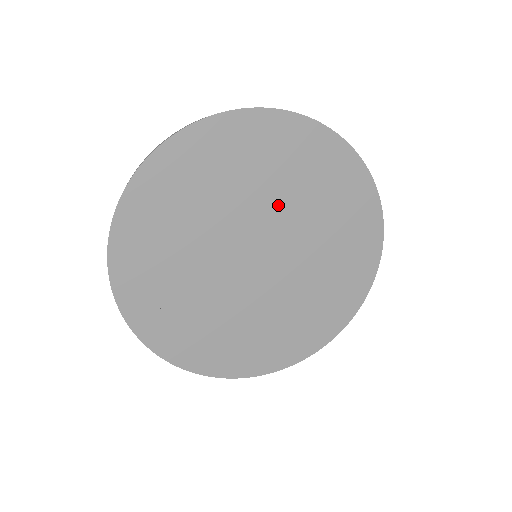
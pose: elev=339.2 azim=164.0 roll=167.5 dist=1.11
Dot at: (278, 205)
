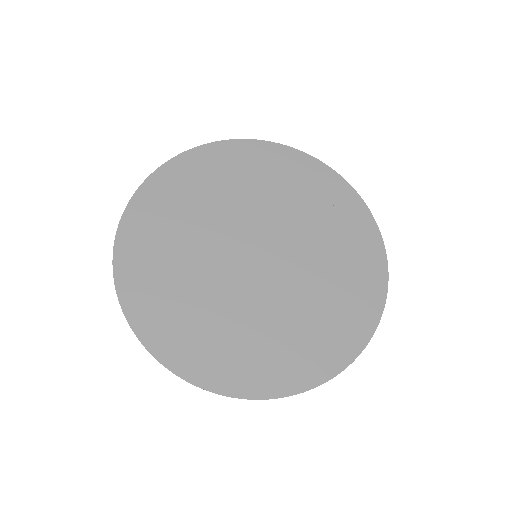
Dot at: (295, 224)
